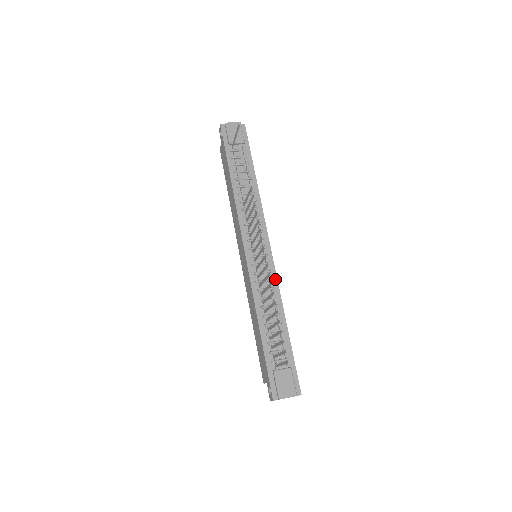
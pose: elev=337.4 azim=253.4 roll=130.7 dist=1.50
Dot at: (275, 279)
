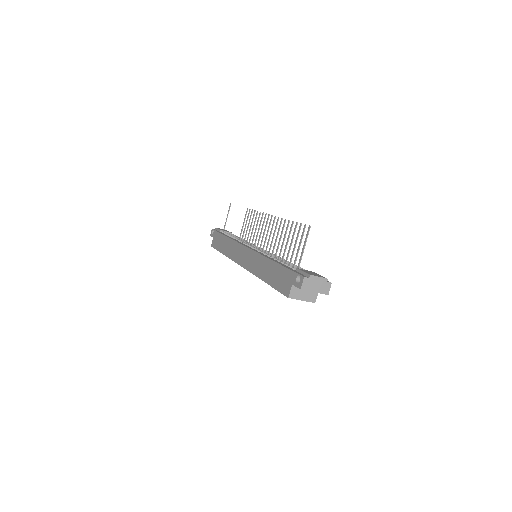
Dot at: occluded
